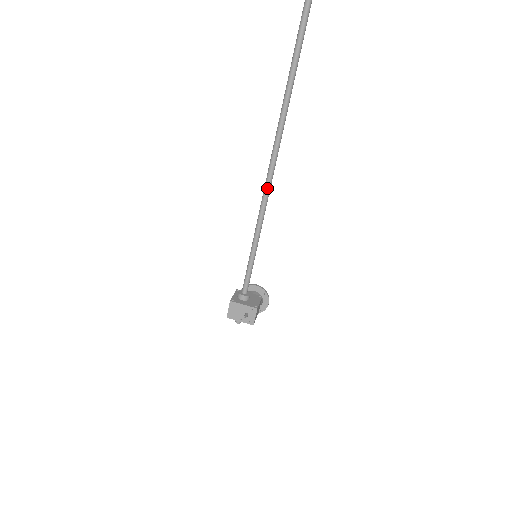
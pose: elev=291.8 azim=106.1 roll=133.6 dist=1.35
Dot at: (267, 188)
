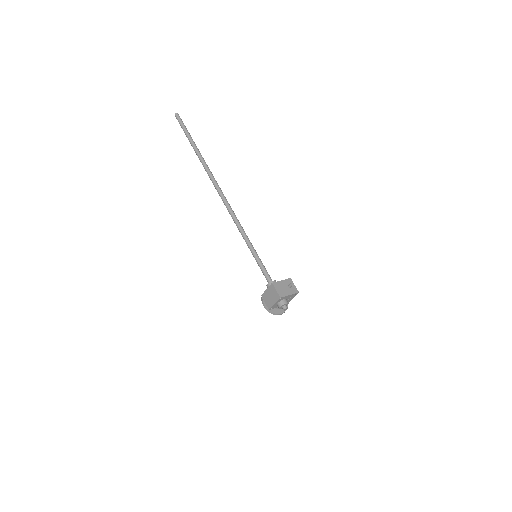
Dot at: (231, 208)
